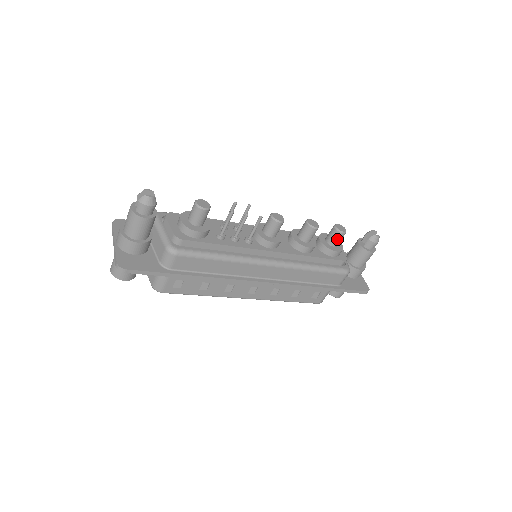
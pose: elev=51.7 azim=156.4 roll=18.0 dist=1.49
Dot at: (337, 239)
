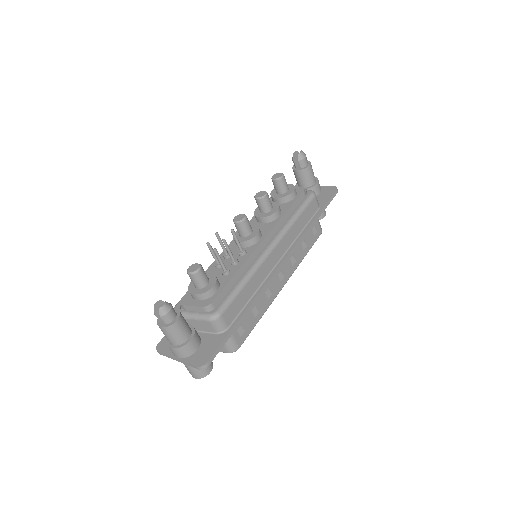
Dot at: (284, 184)
